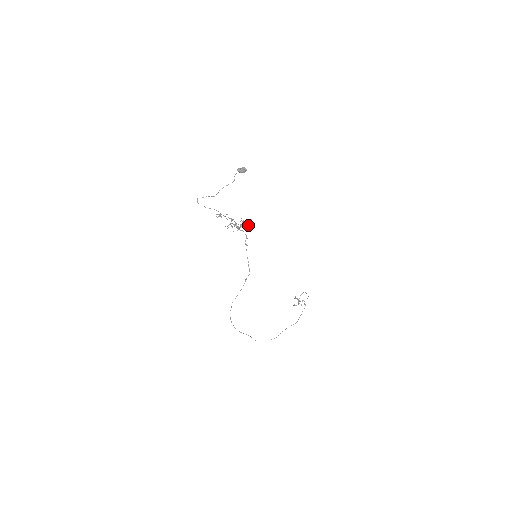
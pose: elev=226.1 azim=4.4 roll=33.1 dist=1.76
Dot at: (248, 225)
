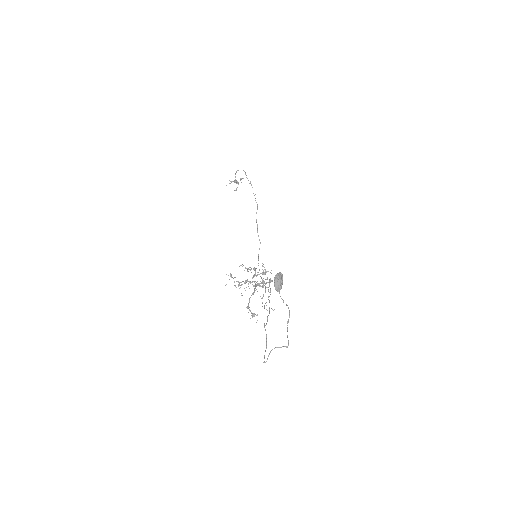
Dot at: (266, 272)
